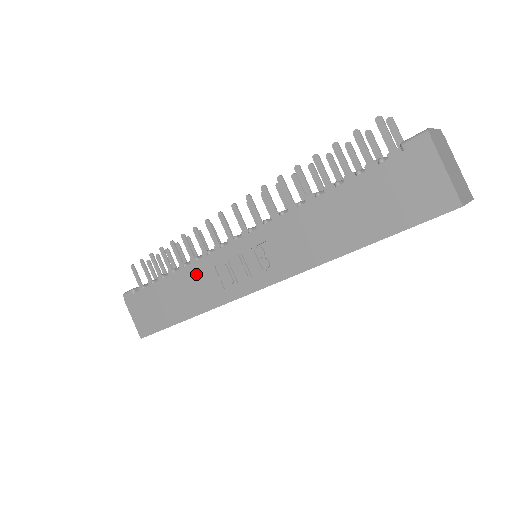
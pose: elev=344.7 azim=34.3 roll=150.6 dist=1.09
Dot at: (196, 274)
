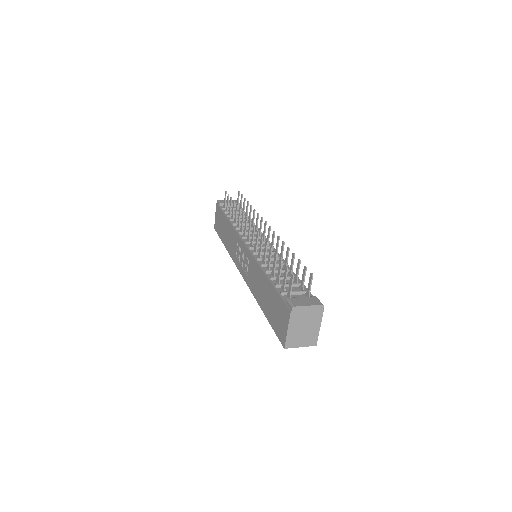
Dot at: (233, 235)
